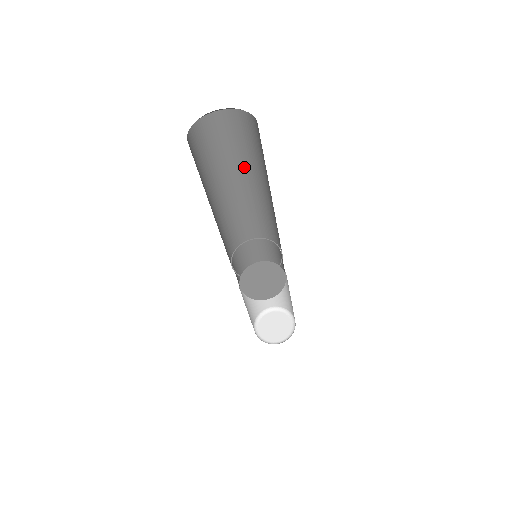
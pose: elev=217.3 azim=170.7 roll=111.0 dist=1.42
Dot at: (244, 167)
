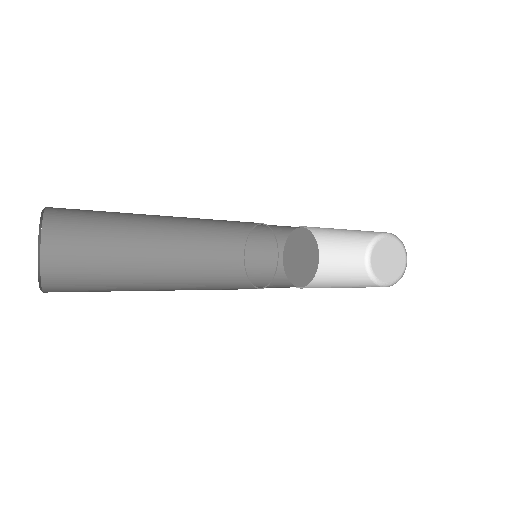
Dot at: (142, 214)
